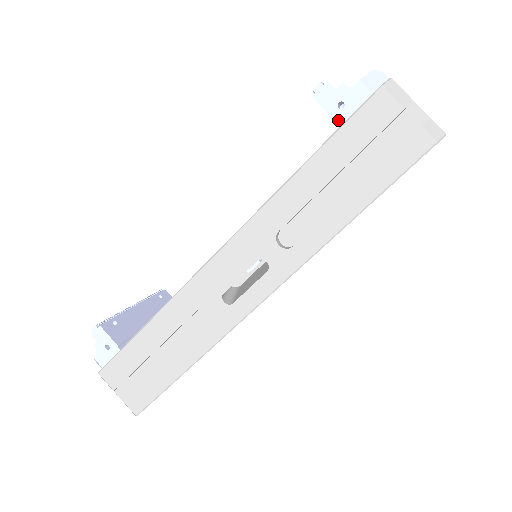
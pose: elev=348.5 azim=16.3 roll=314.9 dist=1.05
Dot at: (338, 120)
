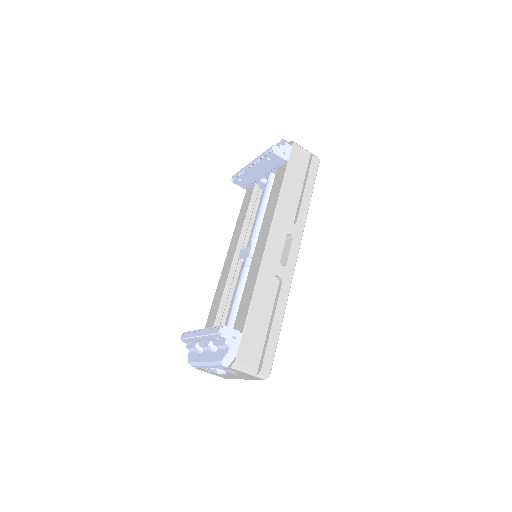
Dot at: (286, 159)
